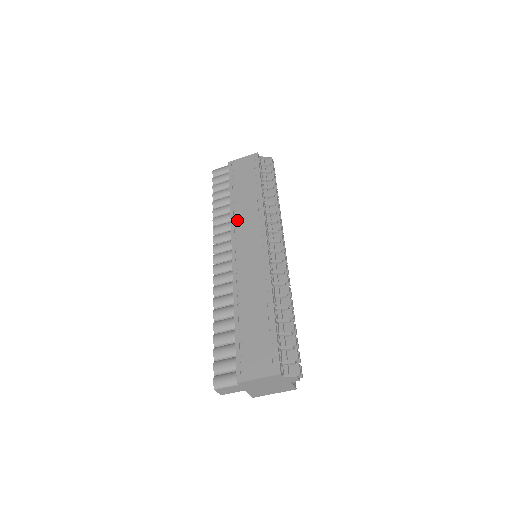
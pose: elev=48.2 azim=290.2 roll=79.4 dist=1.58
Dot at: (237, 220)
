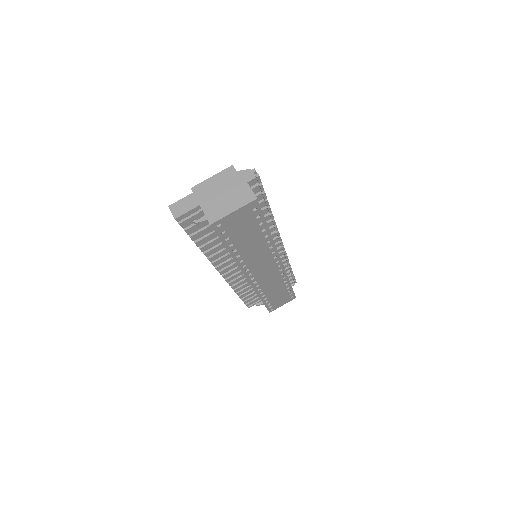
Dot at: occluded
